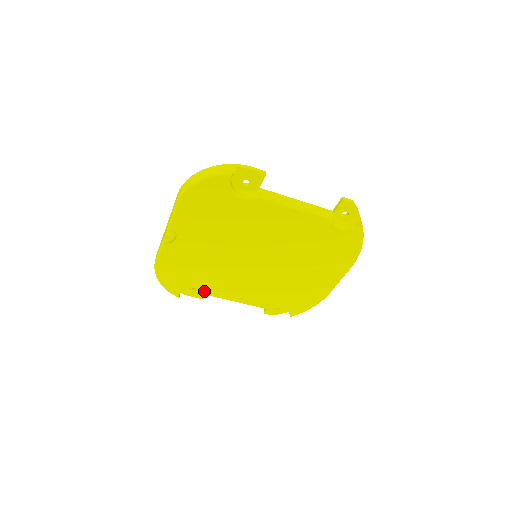
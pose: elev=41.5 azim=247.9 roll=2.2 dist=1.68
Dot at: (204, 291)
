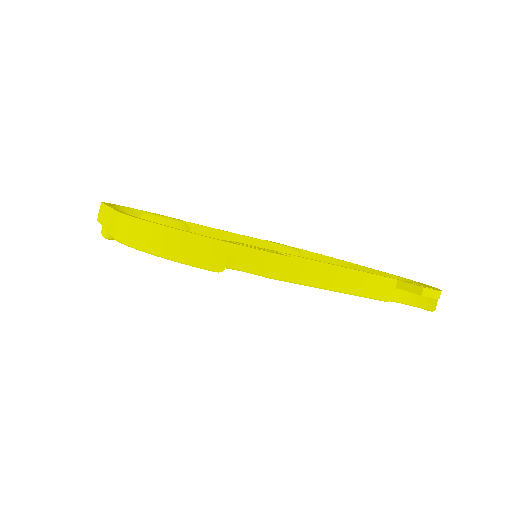
Dot at: occluded
